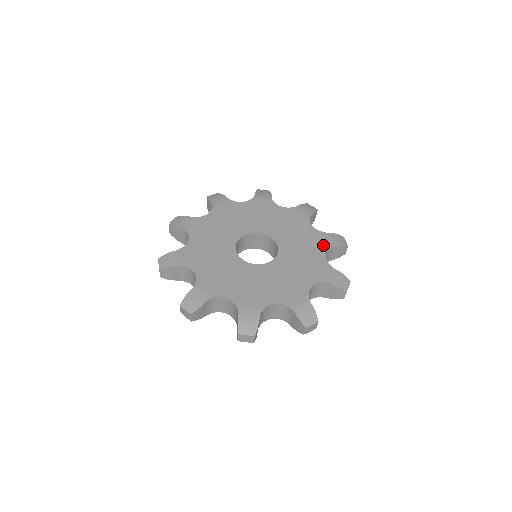
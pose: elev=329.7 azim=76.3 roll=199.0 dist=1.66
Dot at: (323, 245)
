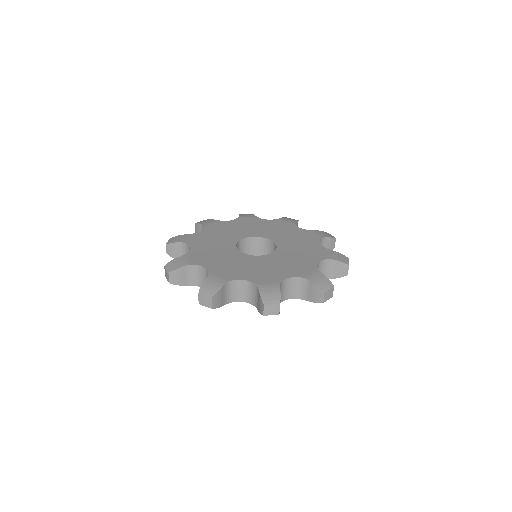
Dot at: (321, 256)
